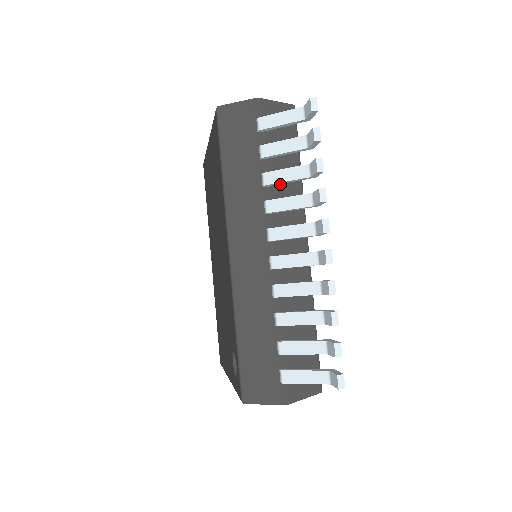
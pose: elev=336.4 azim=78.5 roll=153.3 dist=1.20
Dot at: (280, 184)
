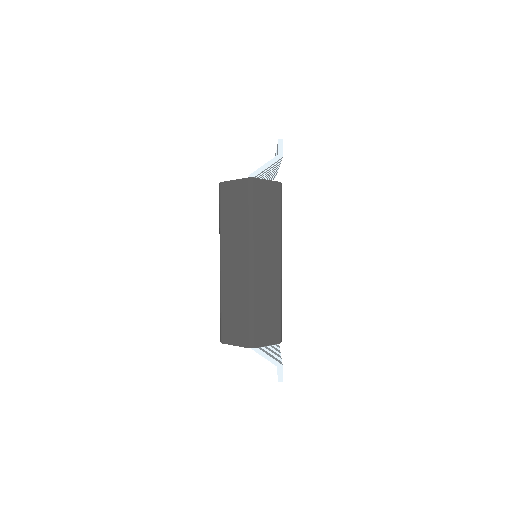
Dot at: occluded
